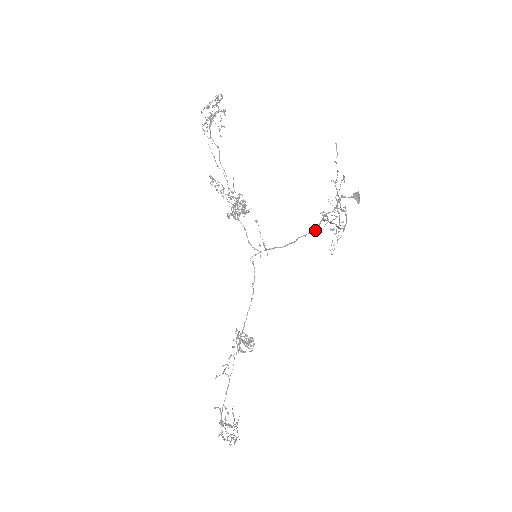
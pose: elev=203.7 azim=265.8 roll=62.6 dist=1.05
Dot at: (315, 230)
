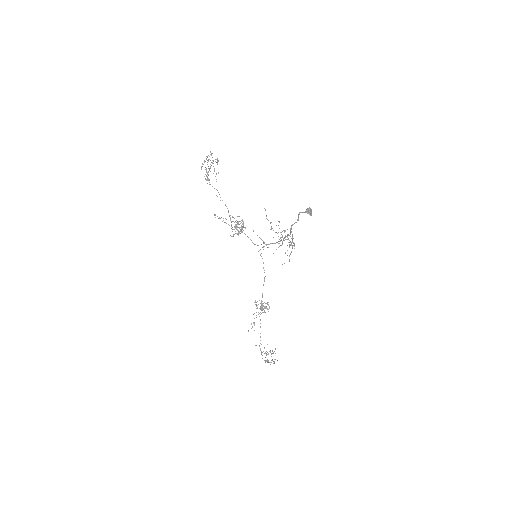
Dot at: occluded
